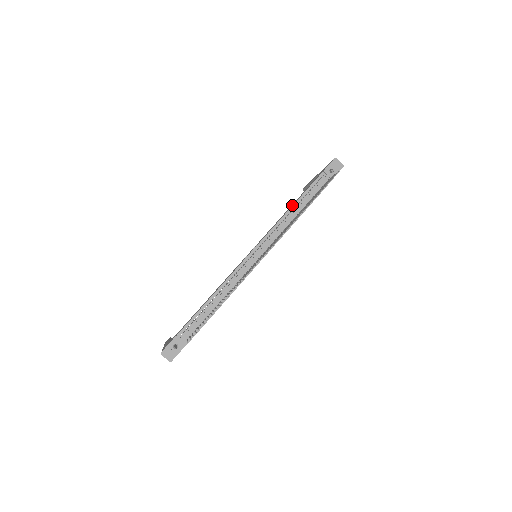
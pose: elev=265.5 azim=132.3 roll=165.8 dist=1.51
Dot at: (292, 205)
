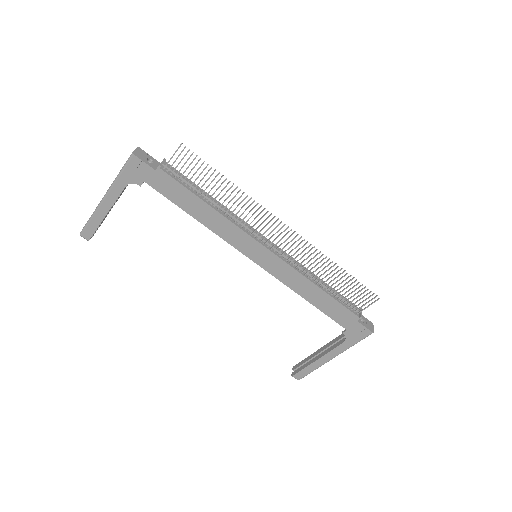
Dot at: occluded
